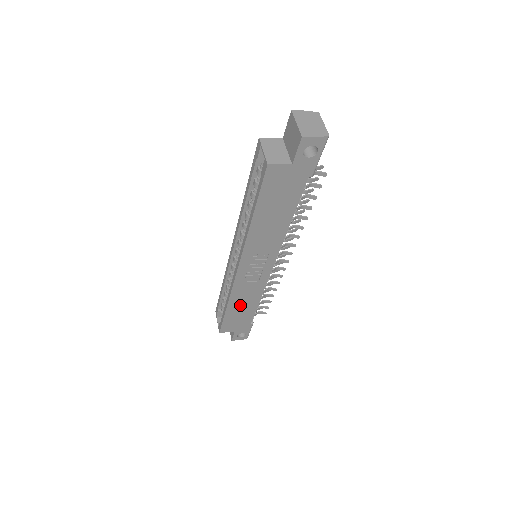
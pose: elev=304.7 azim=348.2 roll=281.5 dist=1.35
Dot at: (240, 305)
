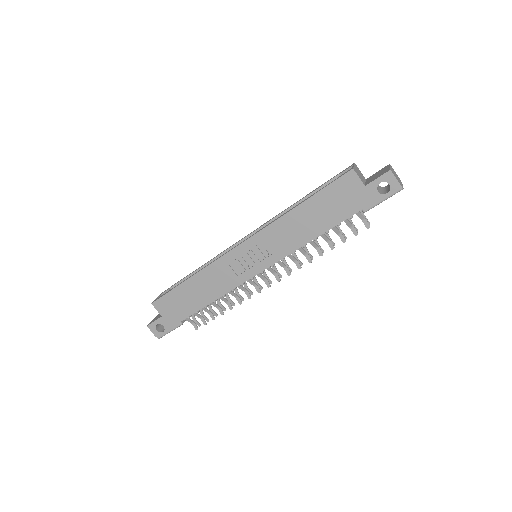
Dot at: (199, 288)
